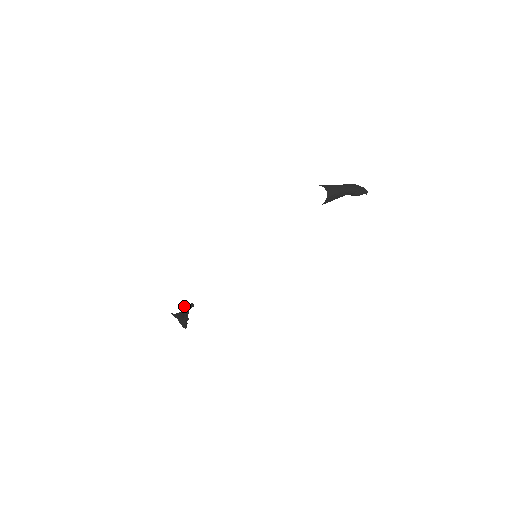
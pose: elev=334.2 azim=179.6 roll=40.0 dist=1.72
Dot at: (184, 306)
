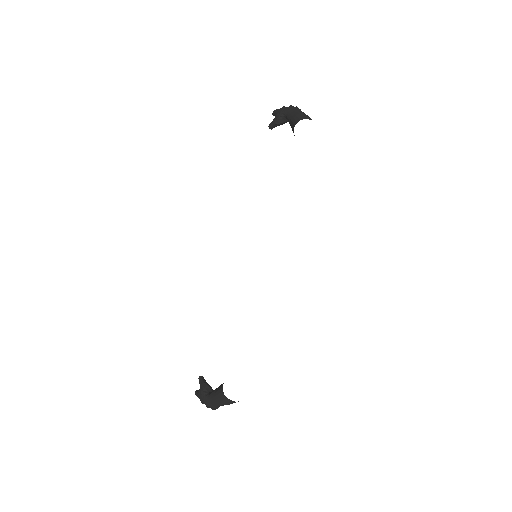
Dot at: (203, 387)
